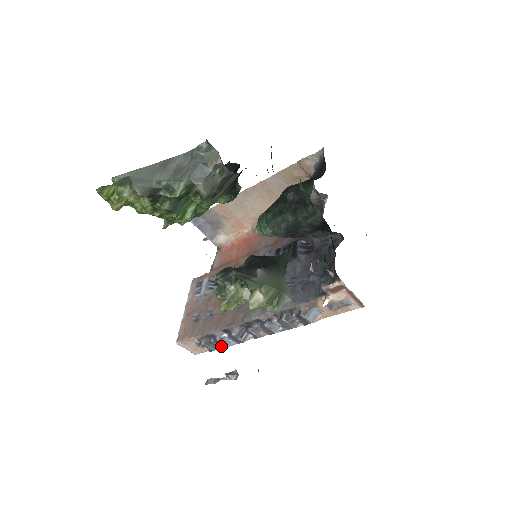
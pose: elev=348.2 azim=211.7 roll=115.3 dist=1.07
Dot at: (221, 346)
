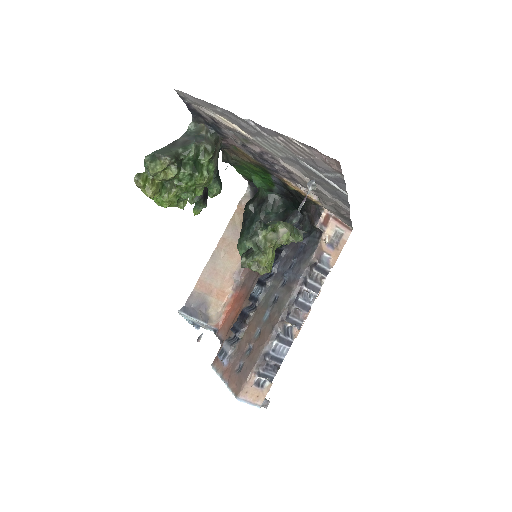
Dot at: (277, 362)
